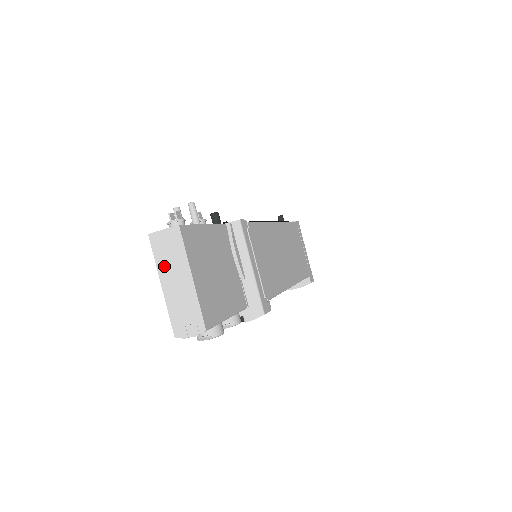
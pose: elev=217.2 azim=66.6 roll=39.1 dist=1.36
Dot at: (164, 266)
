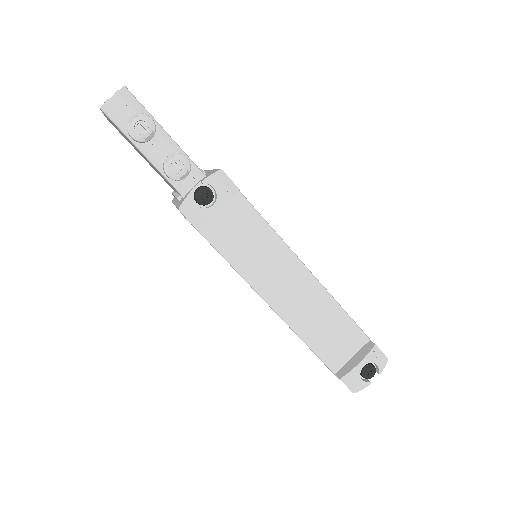
Dot at: occluded
